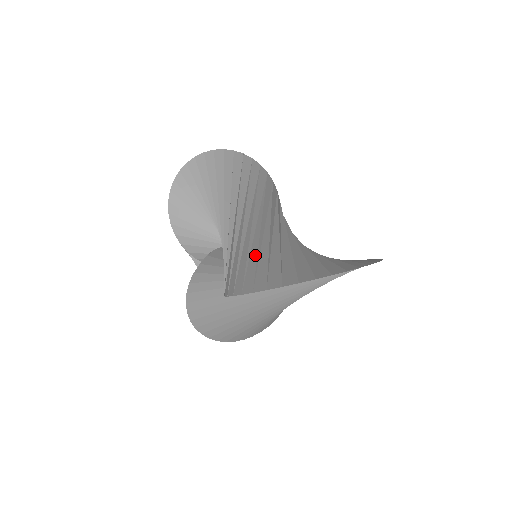
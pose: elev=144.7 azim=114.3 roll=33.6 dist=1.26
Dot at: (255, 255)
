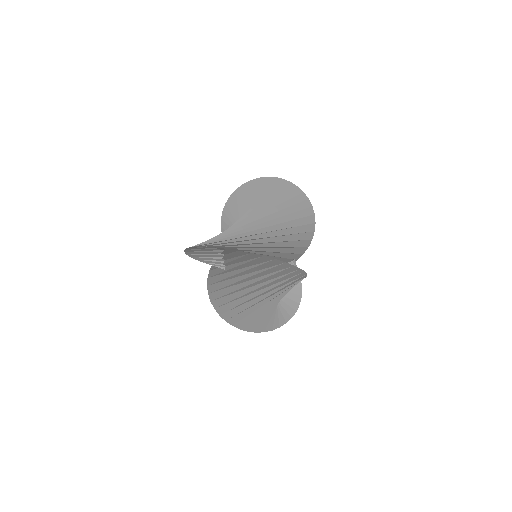
Dot at: (221, 237)
